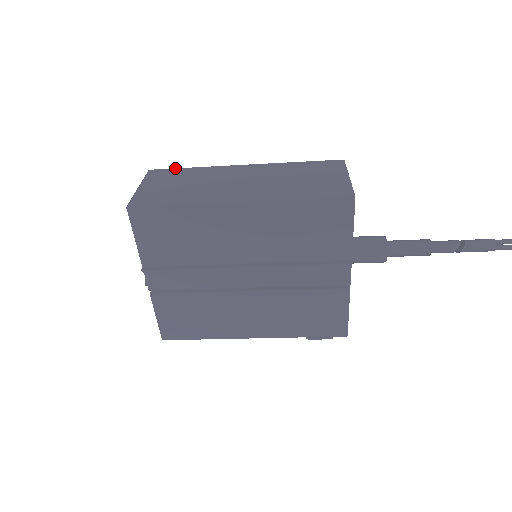
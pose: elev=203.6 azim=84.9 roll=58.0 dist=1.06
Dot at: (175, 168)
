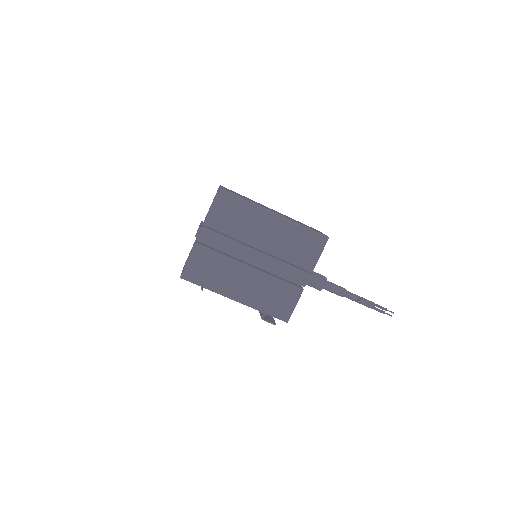
Dot at: occluded
